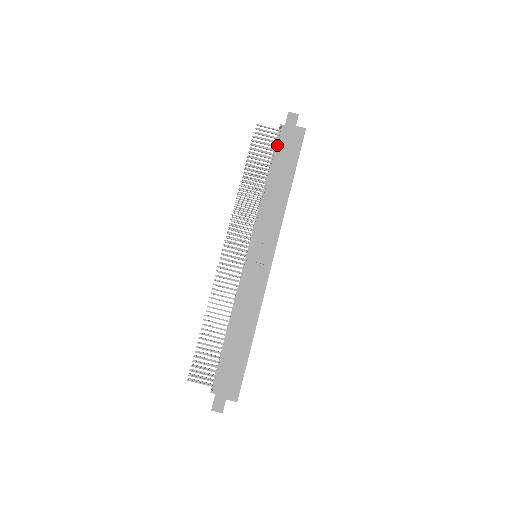
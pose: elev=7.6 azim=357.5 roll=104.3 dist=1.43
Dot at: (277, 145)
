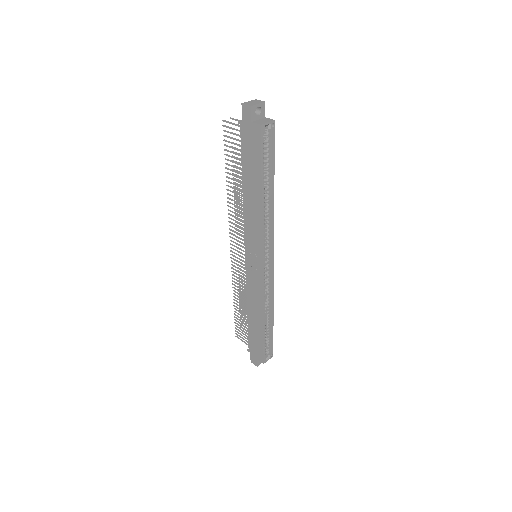
Dot at: (241, 148)
